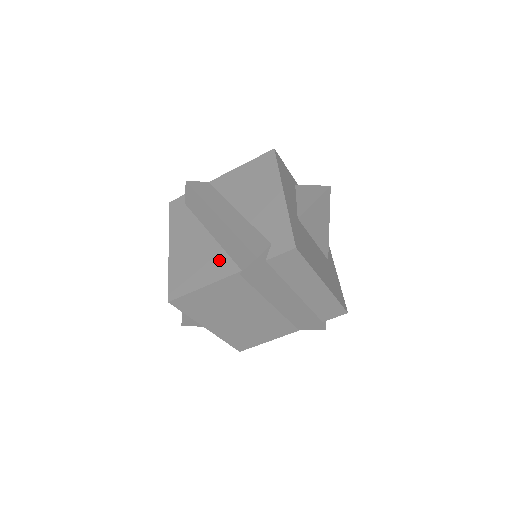
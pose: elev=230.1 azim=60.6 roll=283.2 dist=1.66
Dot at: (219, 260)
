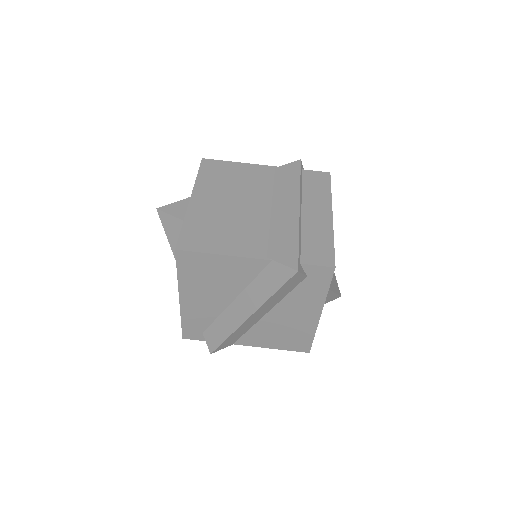
Dot at: occluded
